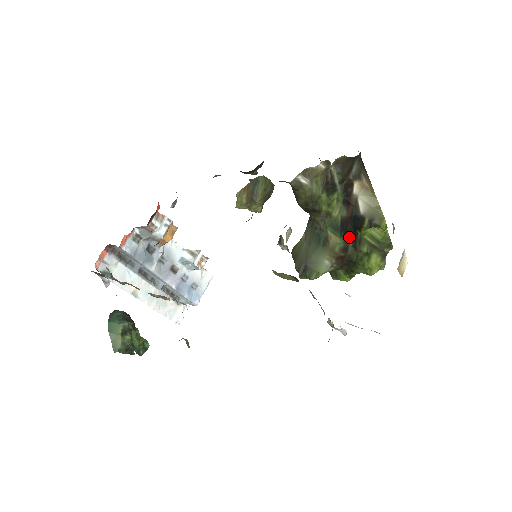
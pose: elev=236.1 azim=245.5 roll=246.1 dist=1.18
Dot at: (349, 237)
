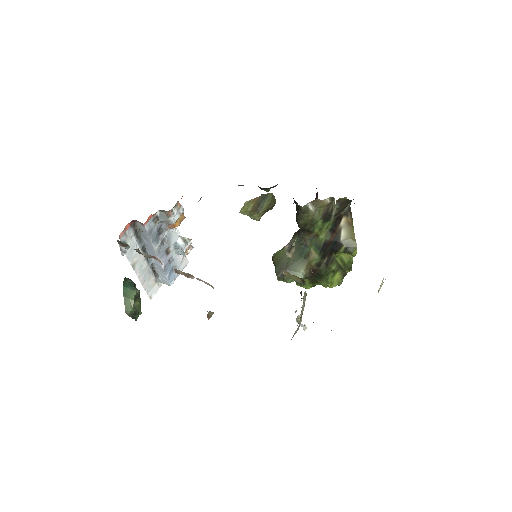
Dot at: (325, 256)
